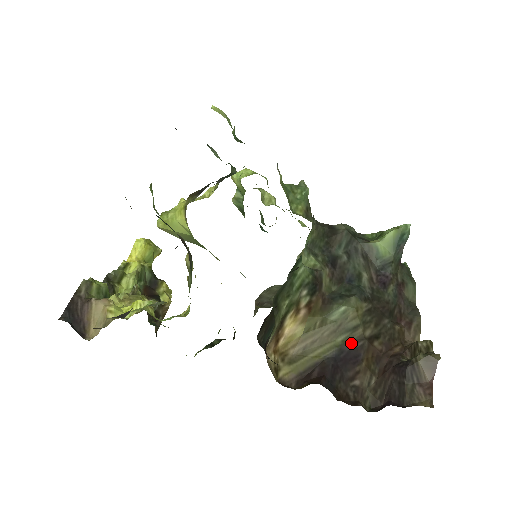
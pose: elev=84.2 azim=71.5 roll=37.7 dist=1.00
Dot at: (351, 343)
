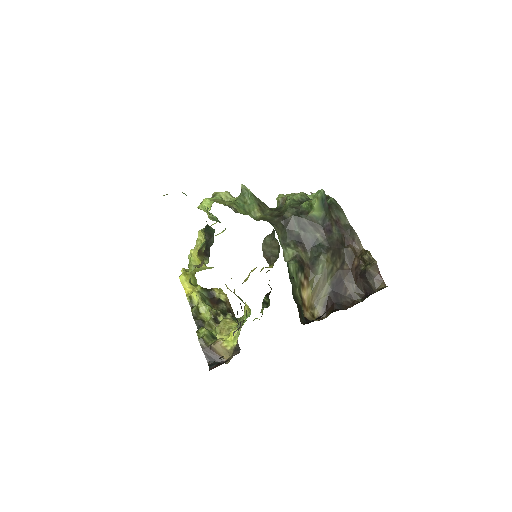
Dot at: (335, 277)
